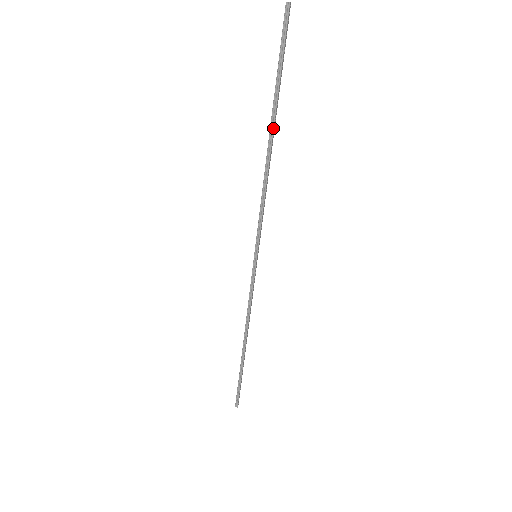
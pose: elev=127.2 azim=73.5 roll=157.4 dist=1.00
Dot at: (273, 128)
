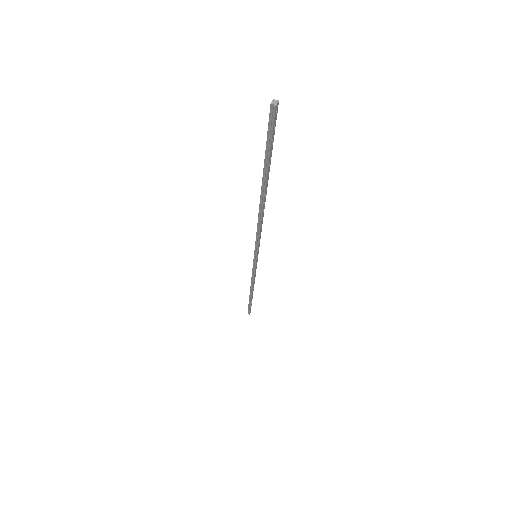
Dot at: (264, 193)
